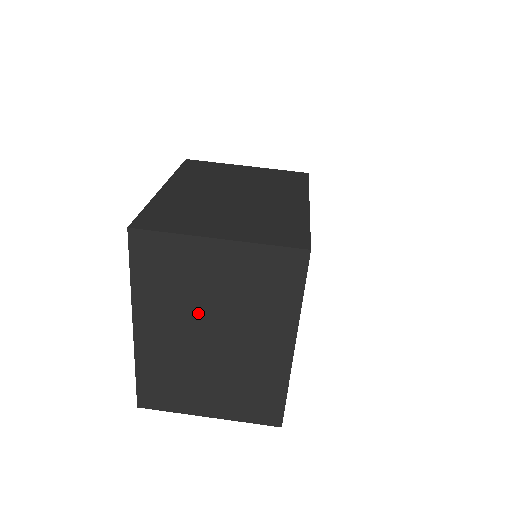
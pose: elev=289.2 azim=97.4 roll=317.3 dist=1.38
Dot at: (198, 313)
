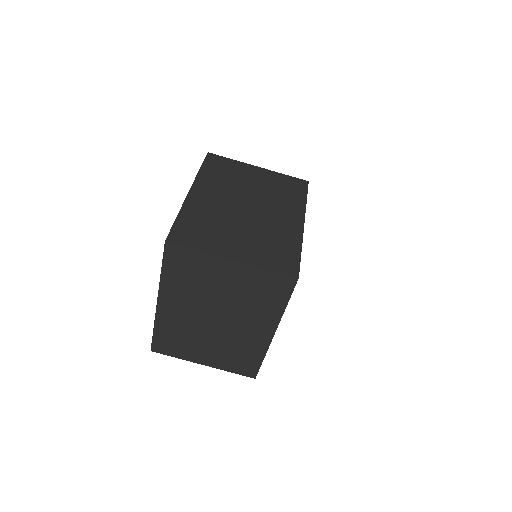
Dot at: (208, 302)
